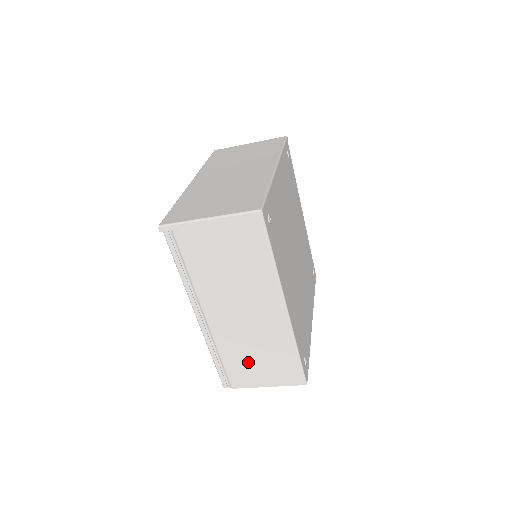
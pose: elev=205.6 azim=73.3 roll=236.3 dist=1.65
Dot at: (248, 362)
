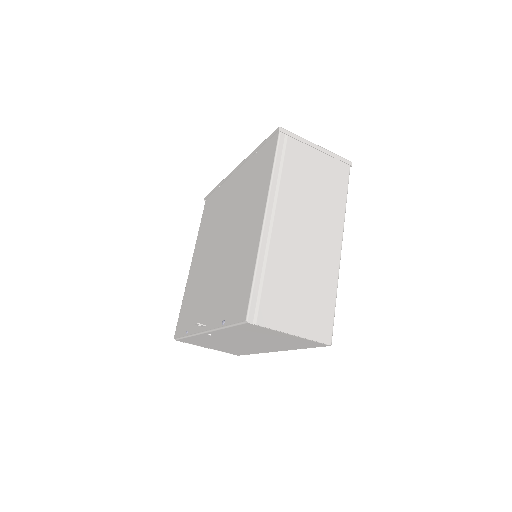
Dot at: (289, 292)
